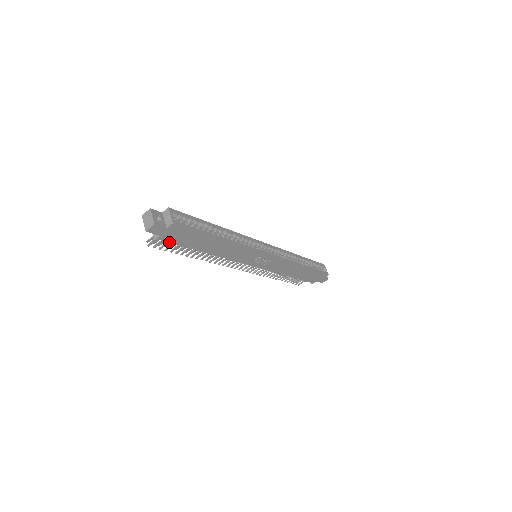
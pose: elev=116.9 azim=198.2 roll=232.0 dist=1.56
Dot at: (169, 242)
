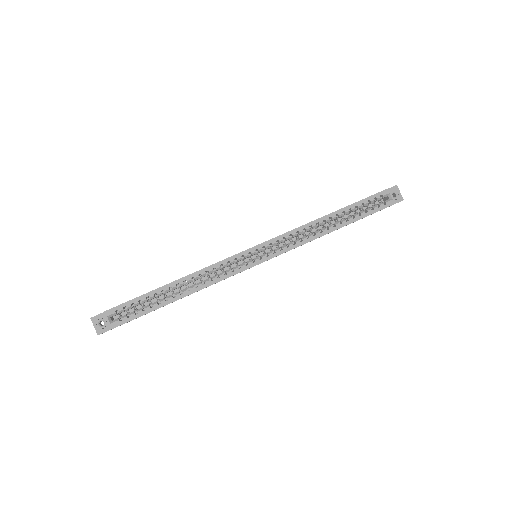
Dot at: occluded
